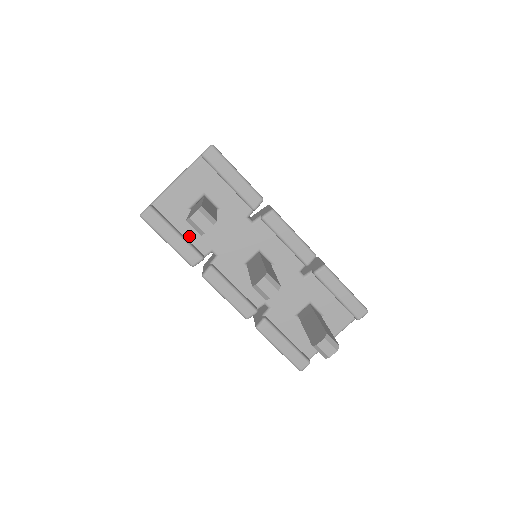
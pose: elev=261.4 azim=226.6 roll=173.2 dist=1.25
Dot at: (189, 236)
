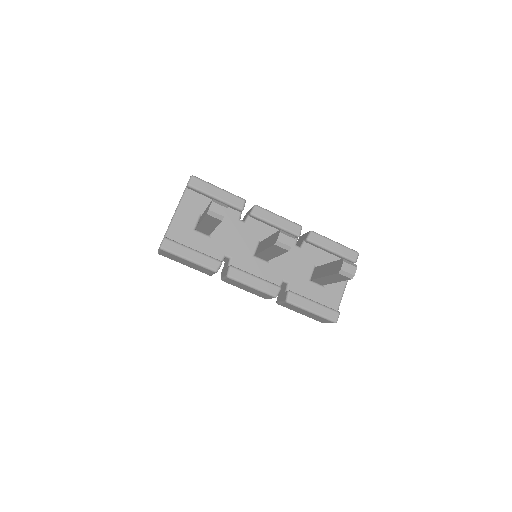
Dot at: (203, 251)
